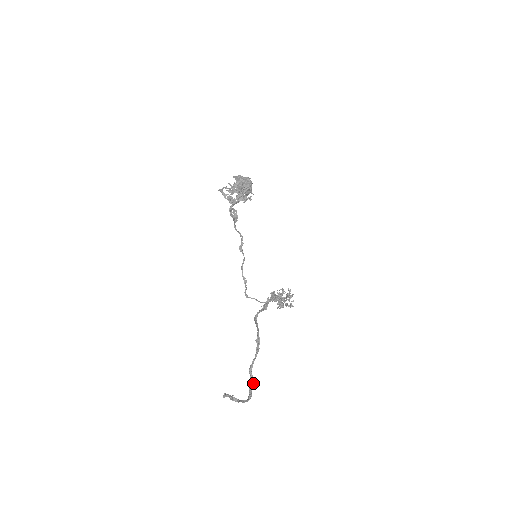
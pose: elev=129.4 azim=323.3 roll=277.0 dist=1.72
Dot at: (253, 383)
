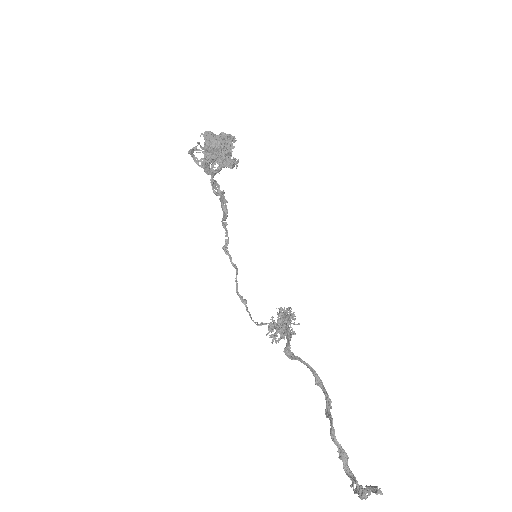
Dot at: (345, 458)
